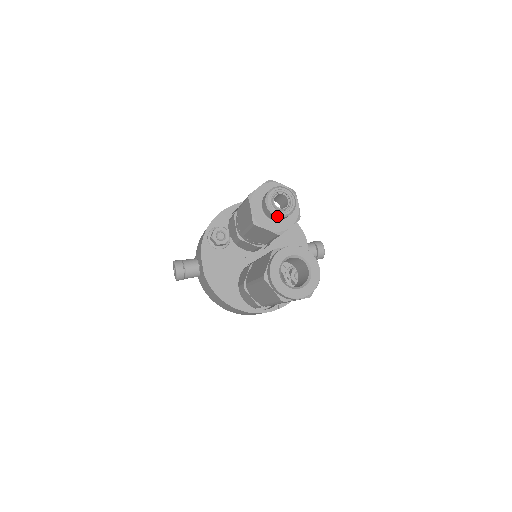
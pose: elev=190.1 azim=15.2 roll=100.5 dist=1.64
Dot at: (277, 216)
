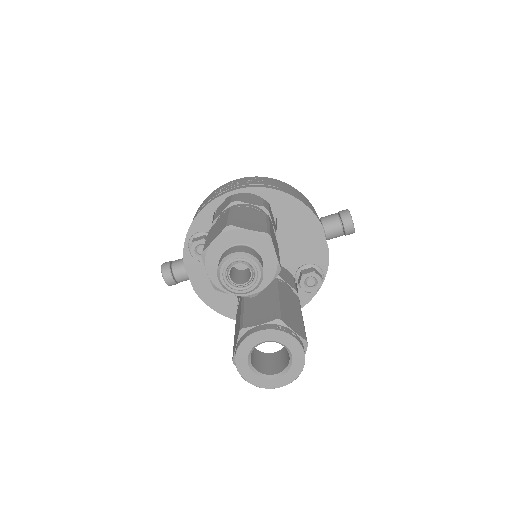
Dot at: occluded
